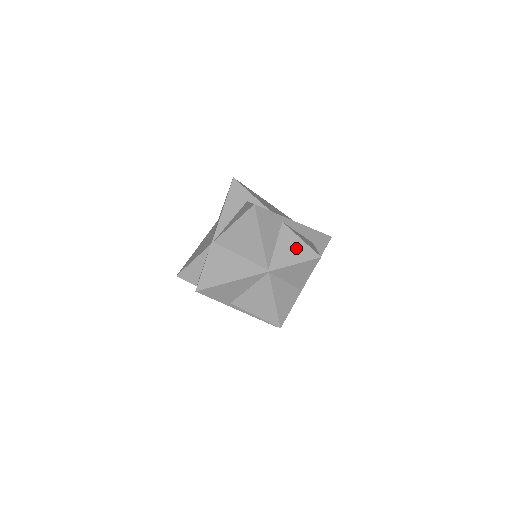
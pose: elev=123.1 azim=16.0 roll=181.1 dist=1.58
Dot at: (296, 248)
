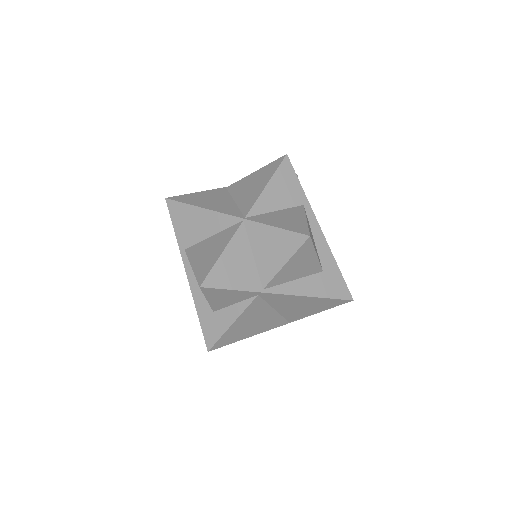
Dot at: (293, 220)
